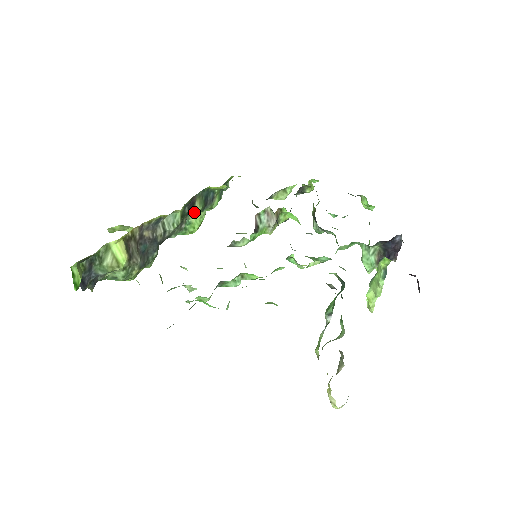
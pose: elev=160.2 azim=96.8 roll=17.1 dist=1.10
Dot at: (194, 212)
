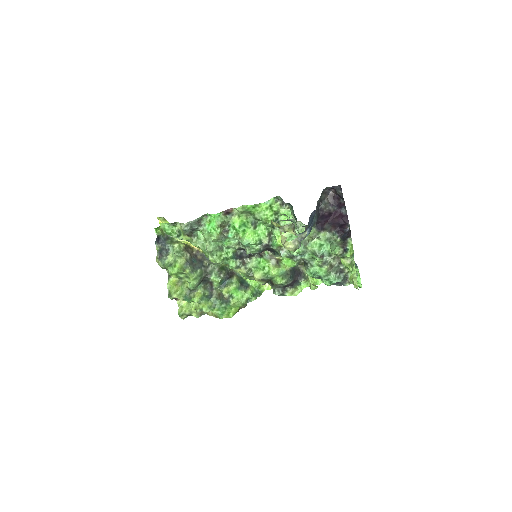
Dot at: (232, 282)
